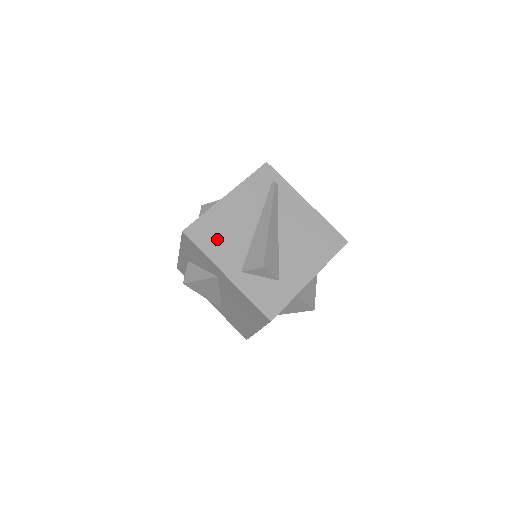
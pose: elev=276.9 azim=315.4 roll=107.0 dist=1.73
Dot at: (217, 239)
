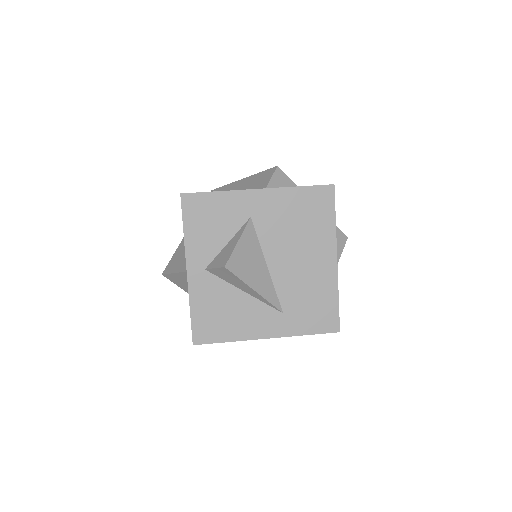
Dot at: occluded
